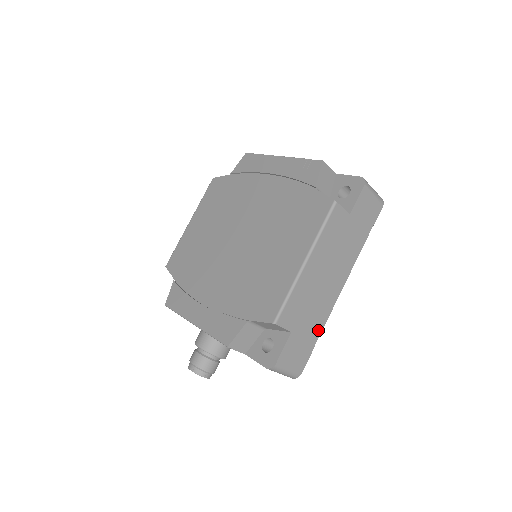
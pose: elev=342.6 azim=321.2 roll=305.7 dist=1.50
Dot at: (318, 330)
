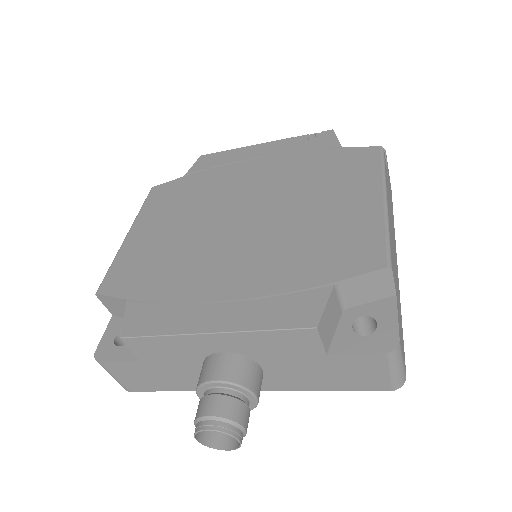
Dot at: (400, 312)
